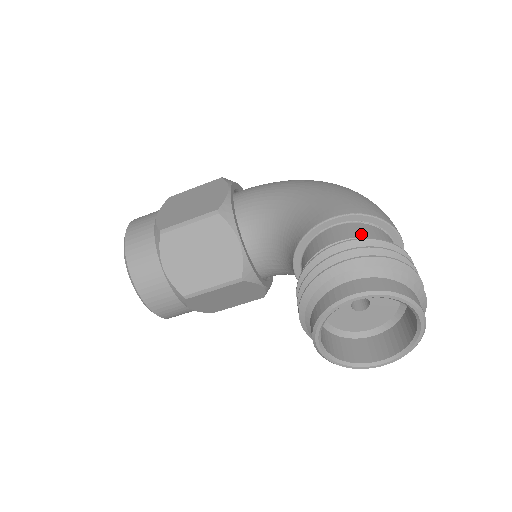
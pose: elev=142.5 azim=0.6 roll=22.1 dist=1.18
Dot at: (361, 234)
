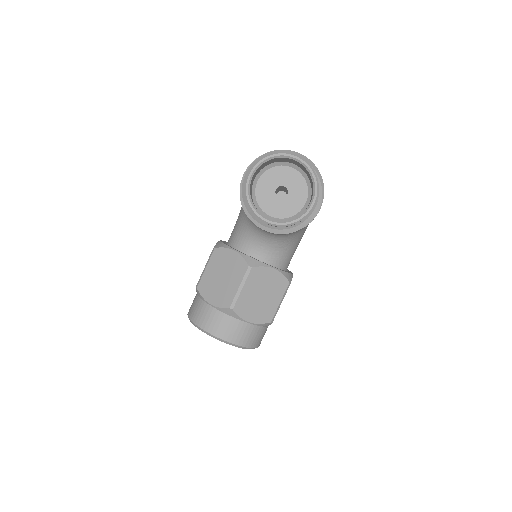
Dot at: occluded
